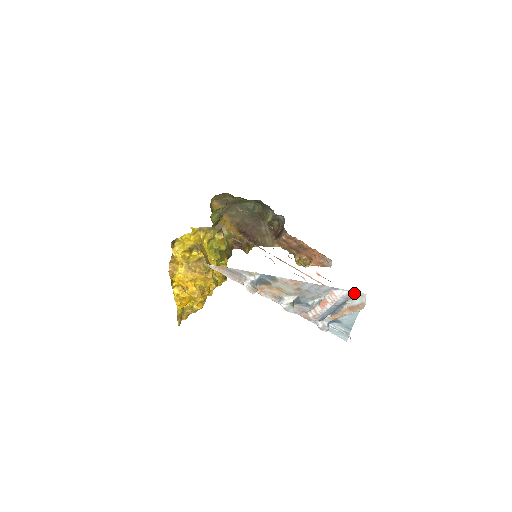
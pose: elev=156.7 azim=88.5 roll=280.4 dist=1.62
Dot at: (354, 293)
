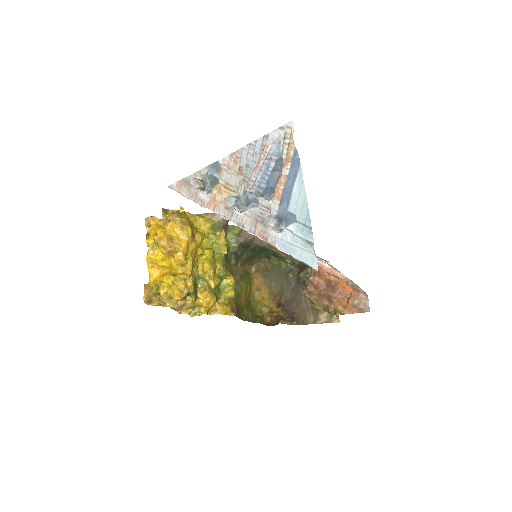
Dot at: (283, 130)
